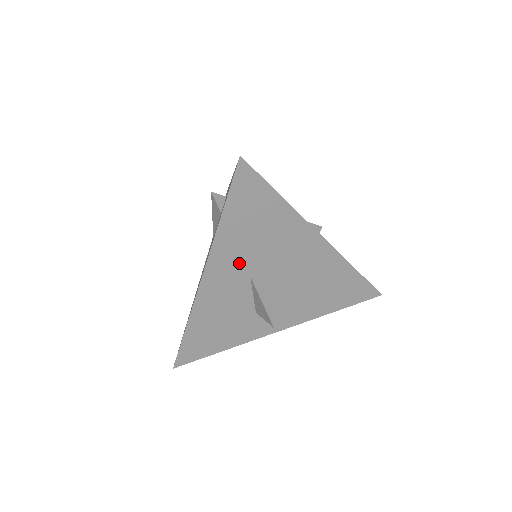
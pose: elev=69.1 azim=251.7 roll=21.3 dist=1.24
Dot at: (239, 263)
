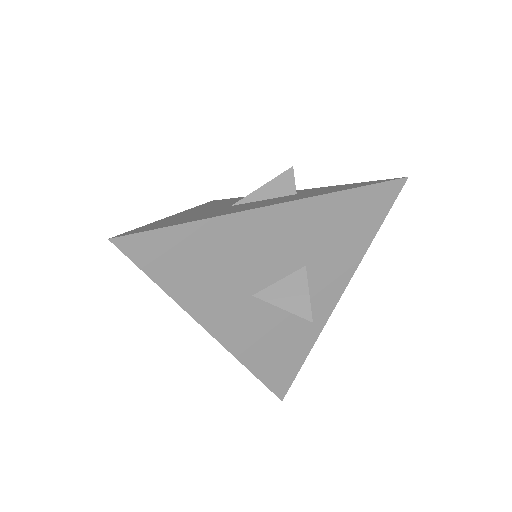
Dot at: (227, 298)
